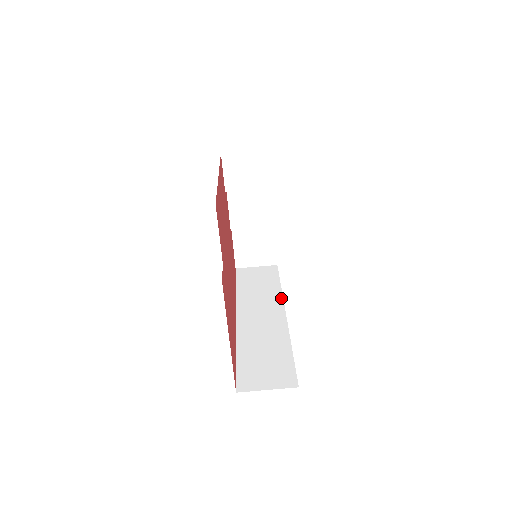
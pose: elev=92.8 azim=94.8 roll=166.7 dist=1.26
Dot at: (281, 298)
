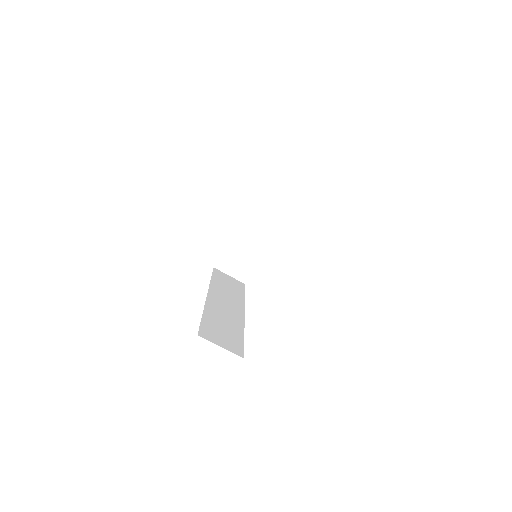
Dot at: (243, 304)
